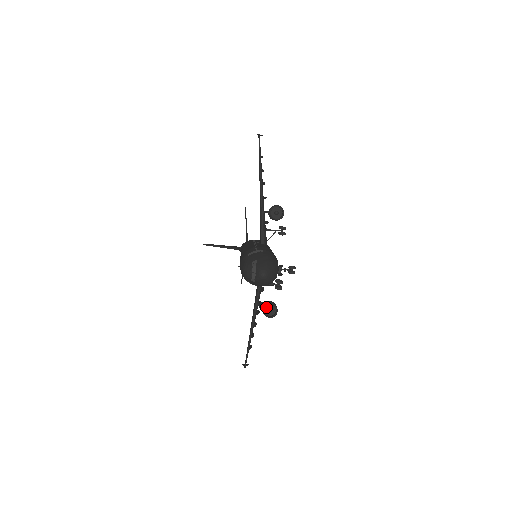
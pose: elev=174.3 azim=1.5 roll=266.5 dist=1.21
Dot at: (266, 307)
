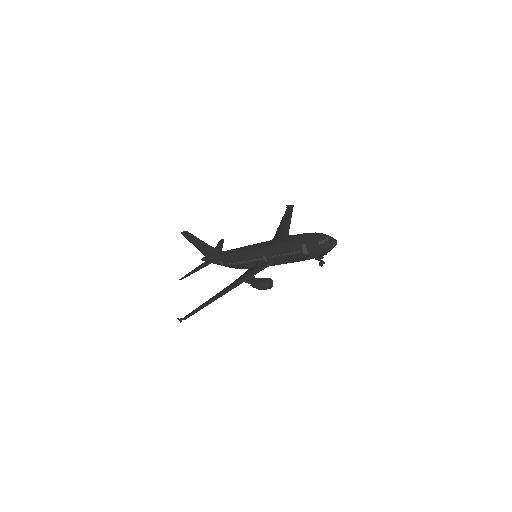
Dot at: (266, 280)
